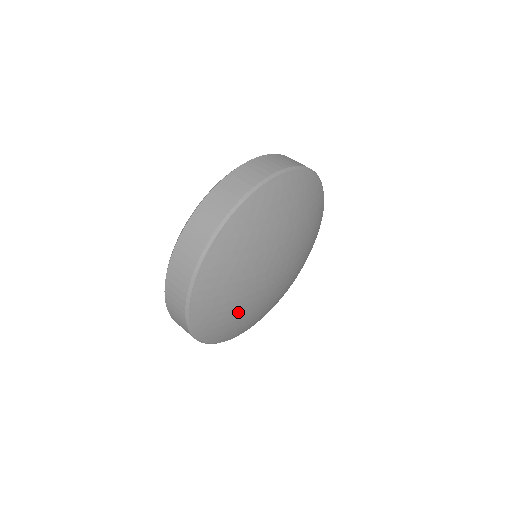
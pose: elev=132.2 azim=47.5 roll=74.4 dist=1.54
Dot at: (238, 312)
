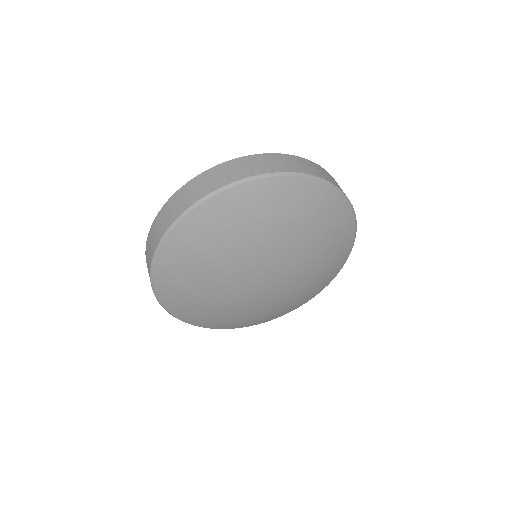
Dot at: (207, 275)
